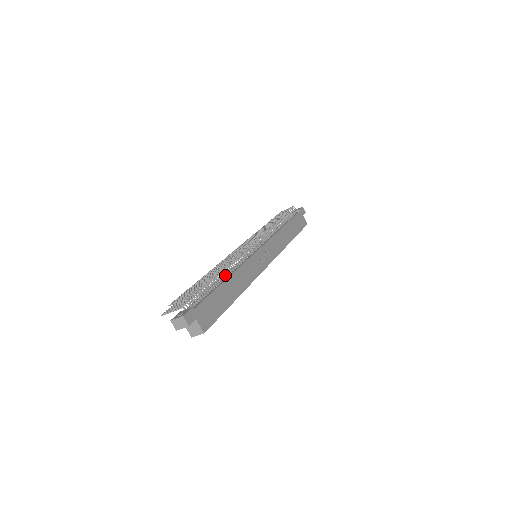
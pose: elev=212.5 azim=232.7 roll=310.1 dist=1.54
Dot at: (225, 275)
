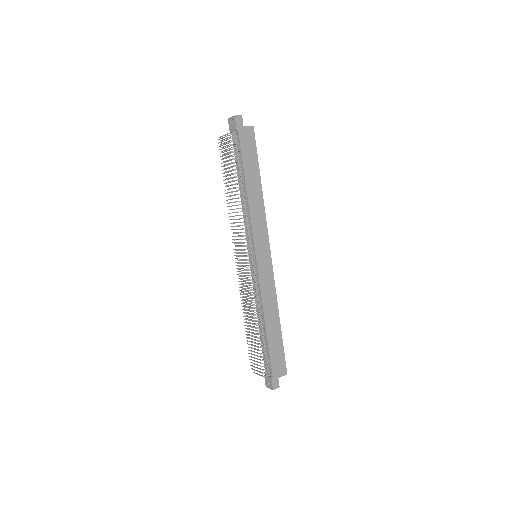
Dot at: (262, 323)
